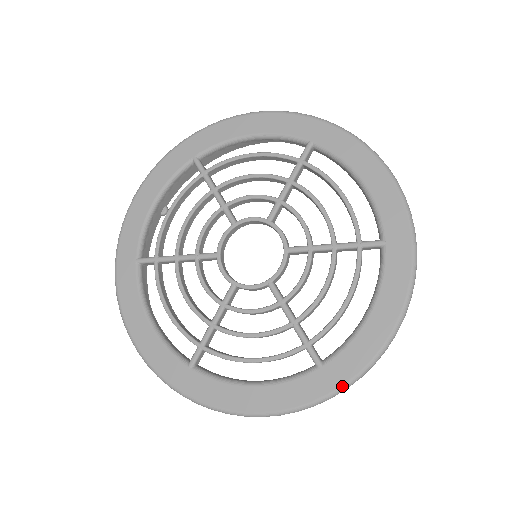
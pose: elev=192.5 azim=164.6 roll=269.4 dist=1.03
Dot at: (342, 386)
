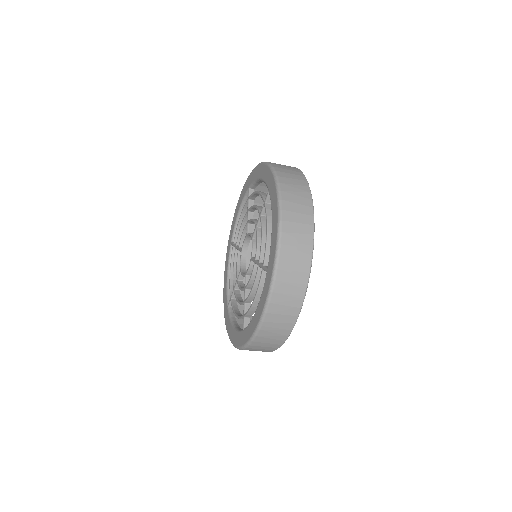
Dot at: (273, 269)
